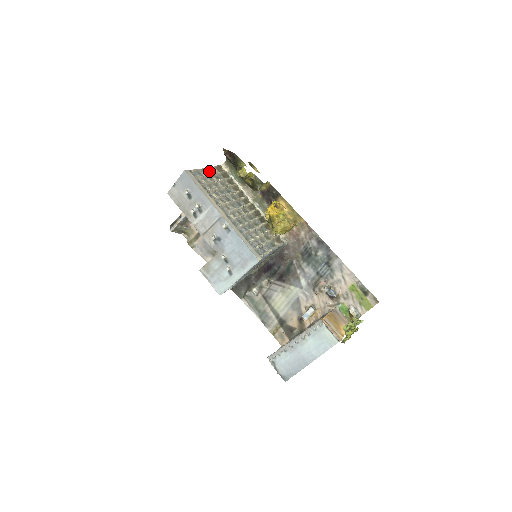
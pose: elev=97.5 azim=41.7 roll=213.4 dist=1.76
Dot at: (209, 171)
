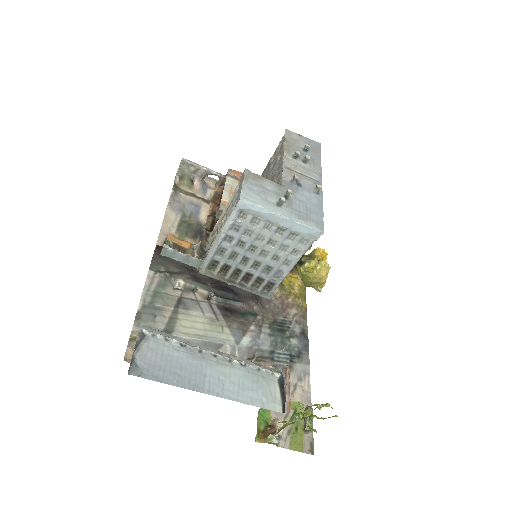
Dot at: occluded
